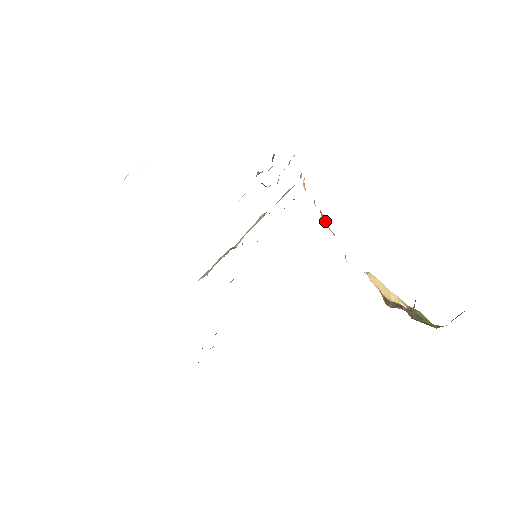
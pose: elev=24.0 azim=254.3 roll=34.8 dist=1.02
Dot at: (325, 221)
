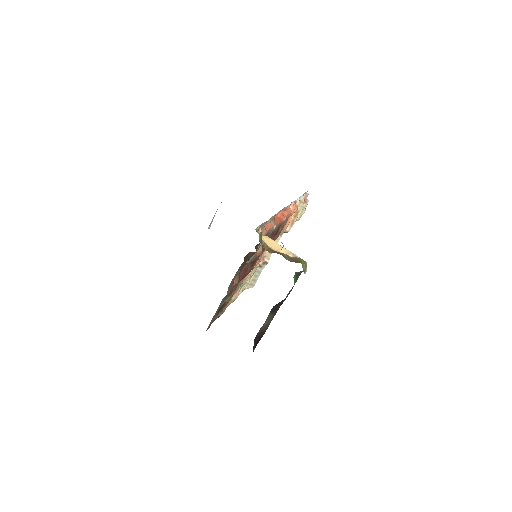
Dot at: (277, 220)
